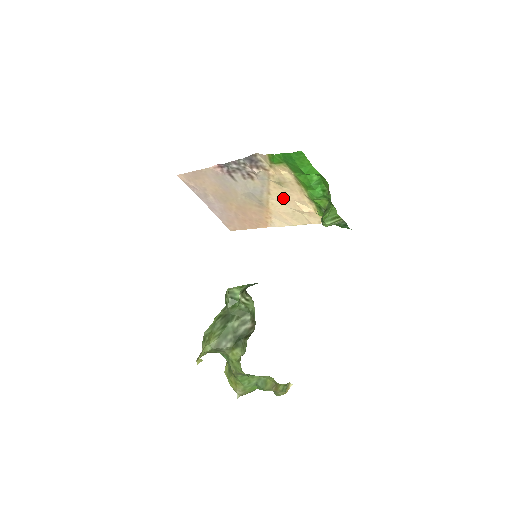
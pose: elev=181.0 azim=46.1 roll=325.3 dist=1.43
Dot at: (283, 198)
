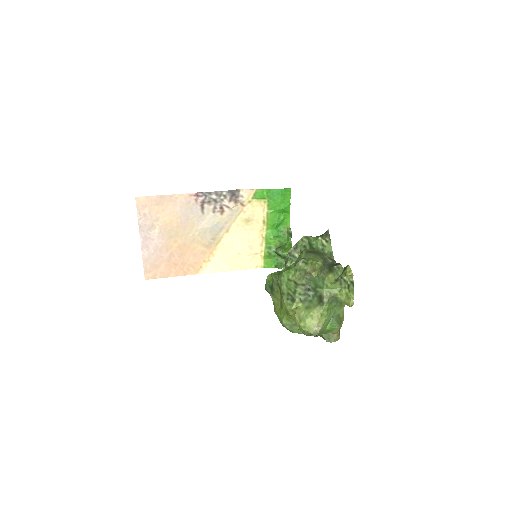
Dot at: (238, 237)
